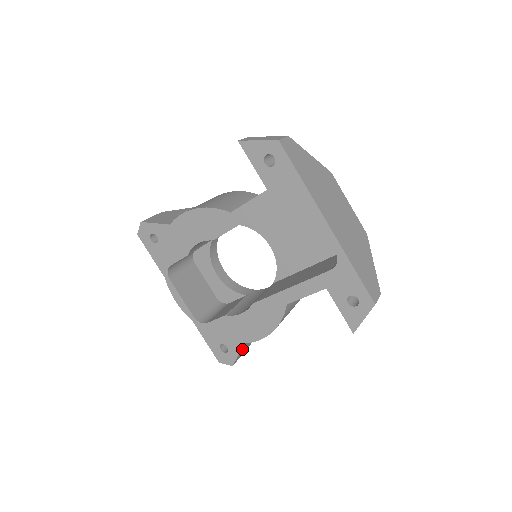
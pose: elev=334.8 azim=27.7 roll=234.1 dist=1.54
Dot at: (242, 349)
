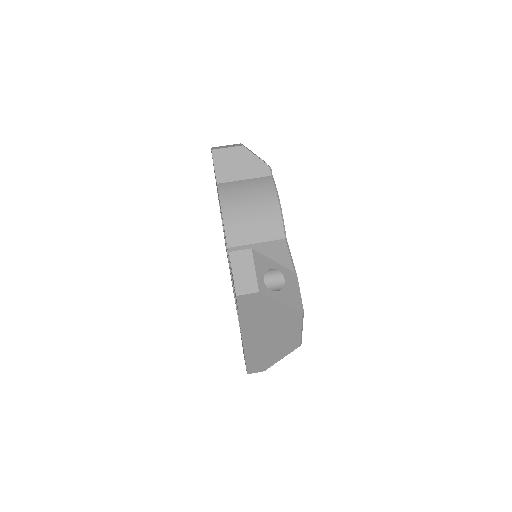
Dot at: occluded
